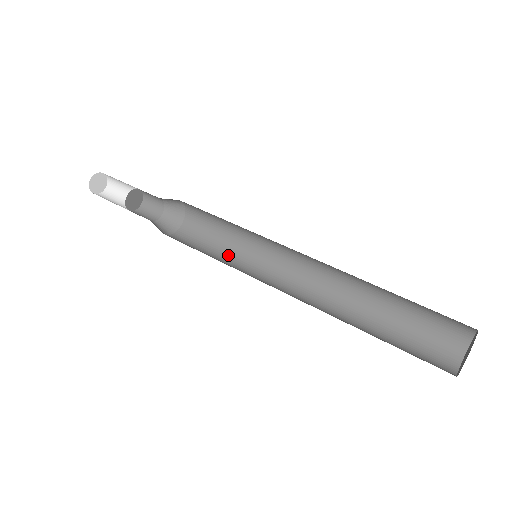
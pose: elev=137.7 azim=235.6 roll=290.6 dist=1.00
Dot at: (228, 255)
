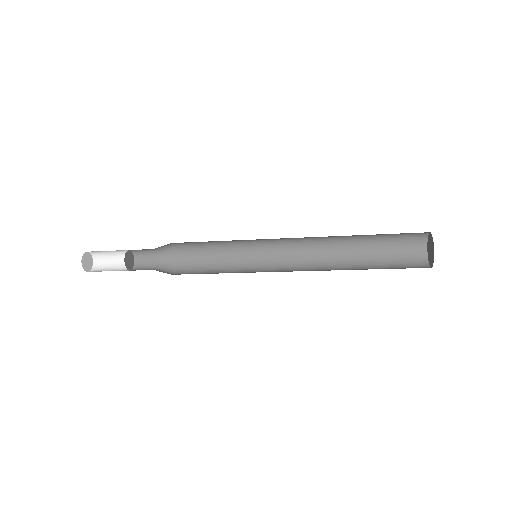
Dot at: (229, 272)
